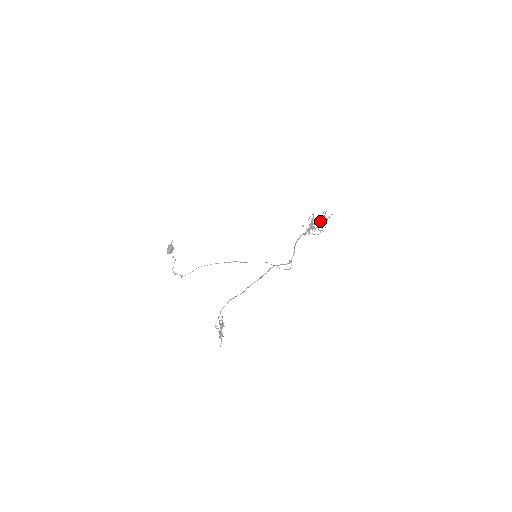
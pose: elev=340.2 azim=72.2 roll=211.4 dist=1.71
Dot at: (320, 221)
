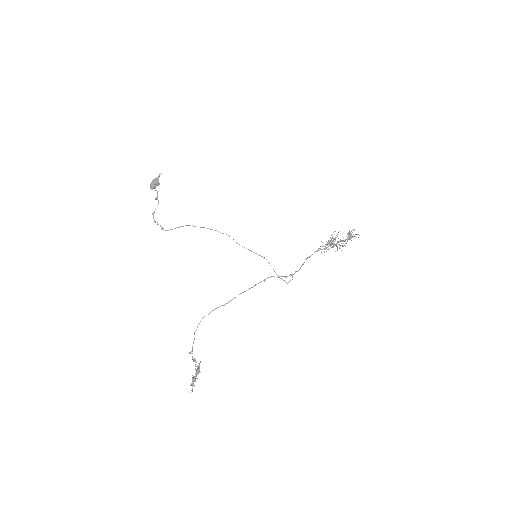
Dot at: occluded
